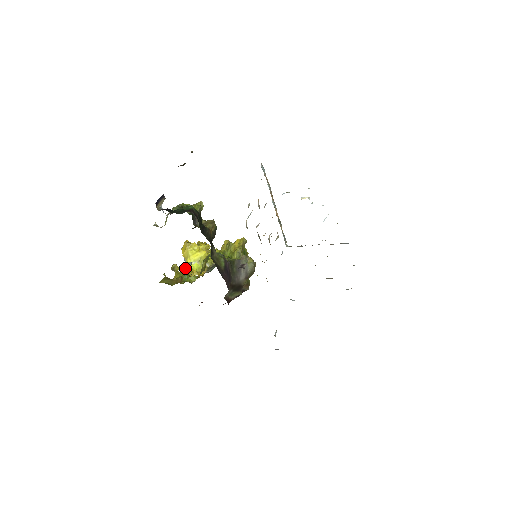
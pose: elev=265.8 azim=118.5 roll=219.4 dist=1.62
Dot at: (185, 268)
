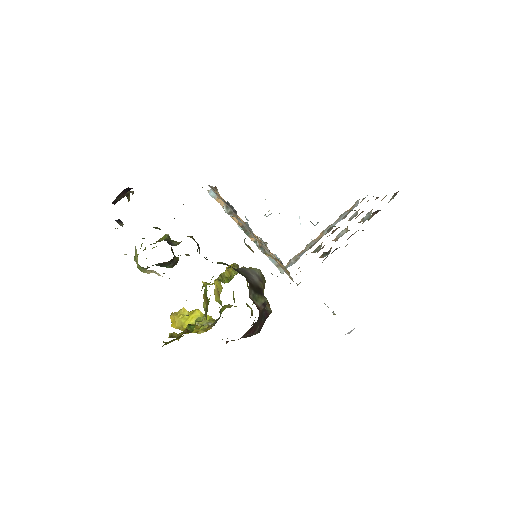
Dot at: occluded
